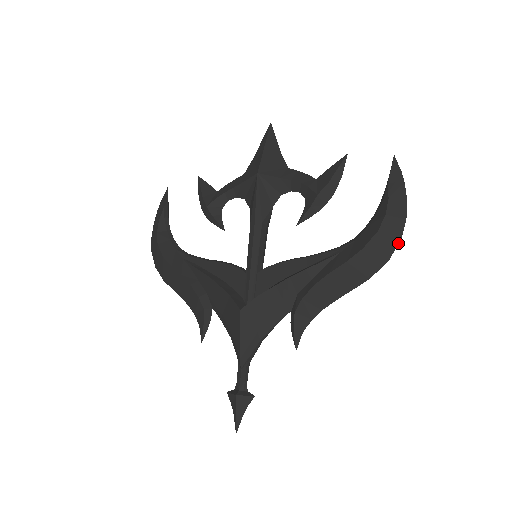
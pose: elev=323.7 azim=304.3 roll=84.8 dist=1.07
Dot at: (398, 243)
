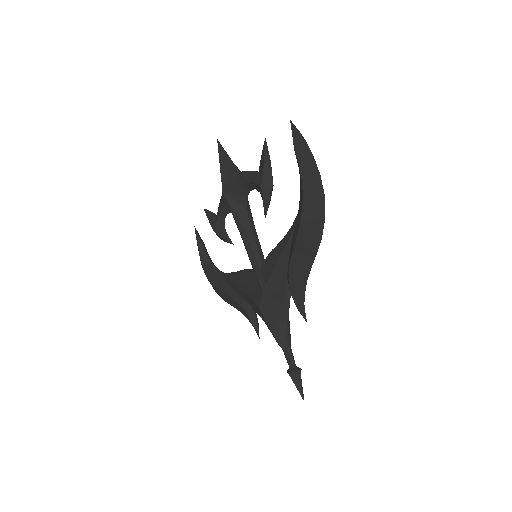
Dot at: (324, 200)
